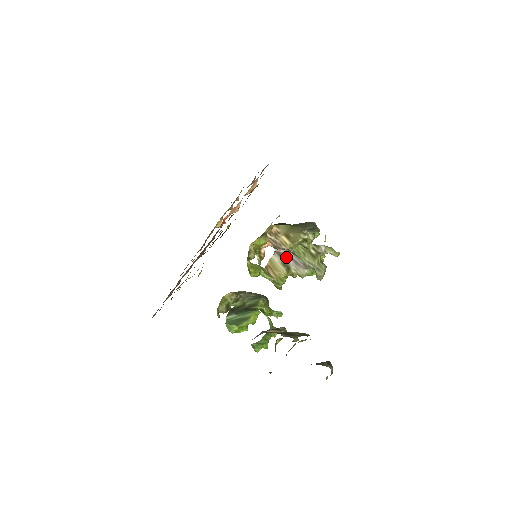
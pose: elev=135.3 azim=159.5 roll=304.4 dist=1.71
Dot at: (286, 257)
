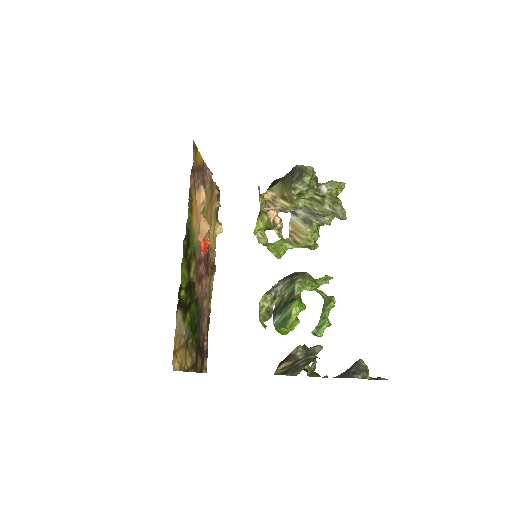
Dot at: (301, 212)
